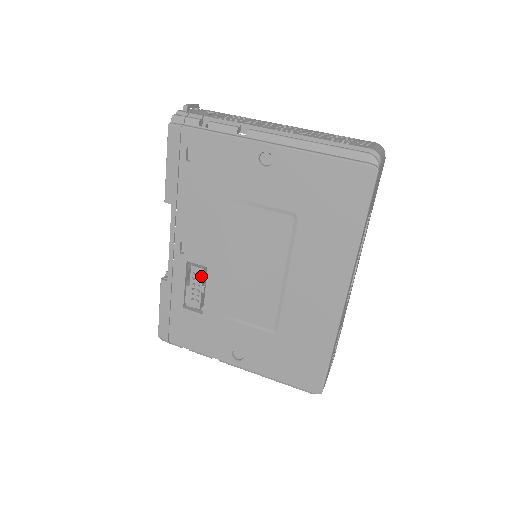
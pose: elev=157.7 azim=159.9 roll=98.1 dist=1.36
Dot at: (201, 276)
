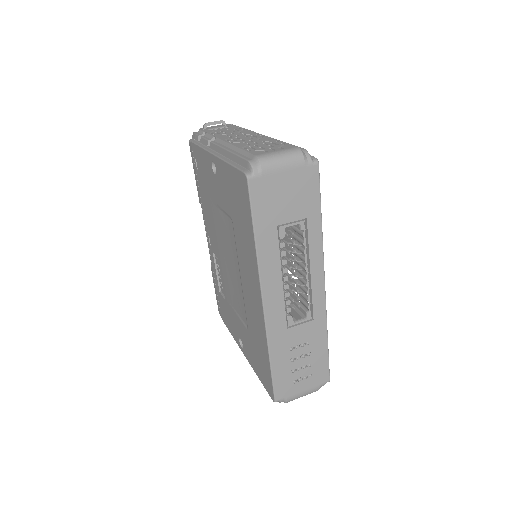
Dot at: (219, 266)
